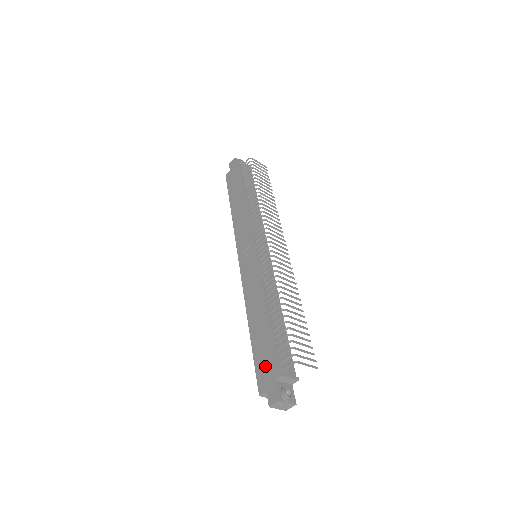
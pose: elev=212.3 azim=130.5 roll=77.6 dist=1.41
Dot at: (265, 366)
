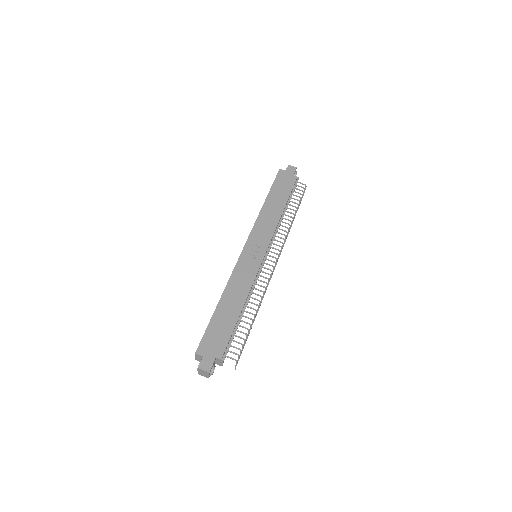
Dot at: (214, 340)
